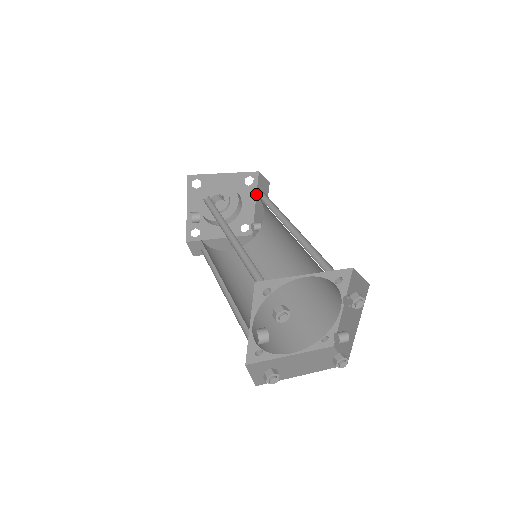
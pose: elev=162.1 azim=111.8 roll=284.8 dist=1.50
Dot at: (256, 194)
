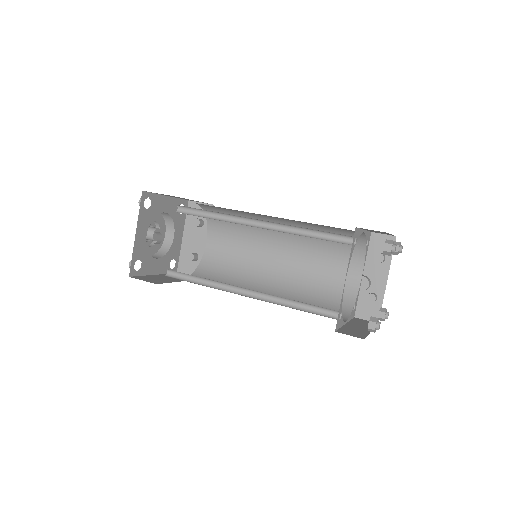
Dot at: (197, 219)
